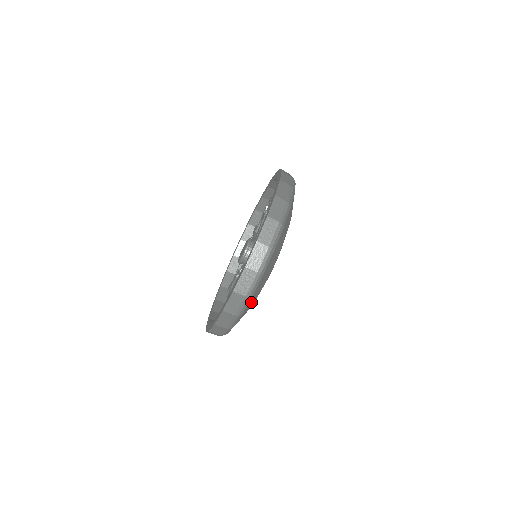
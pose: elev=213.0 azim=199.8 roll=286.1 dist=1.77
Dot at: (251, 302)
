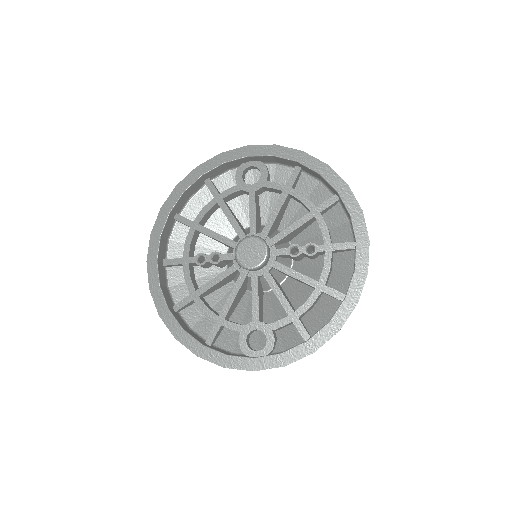
Dot at: occluded
